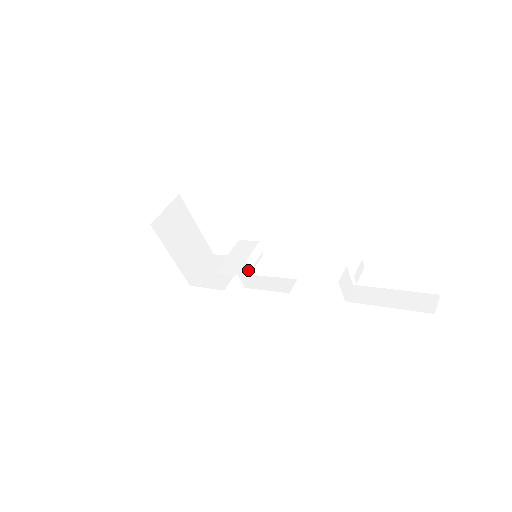
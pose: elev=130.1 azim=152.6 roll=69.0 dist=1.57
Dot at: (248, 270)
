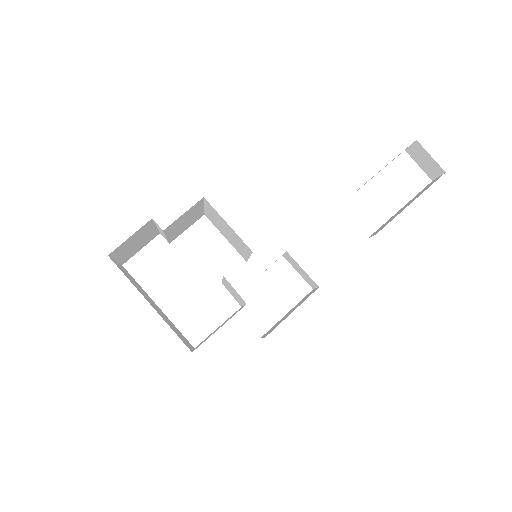
Dot at: occluded
